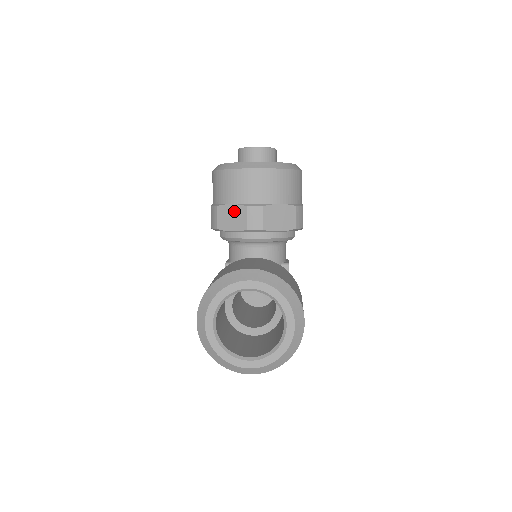
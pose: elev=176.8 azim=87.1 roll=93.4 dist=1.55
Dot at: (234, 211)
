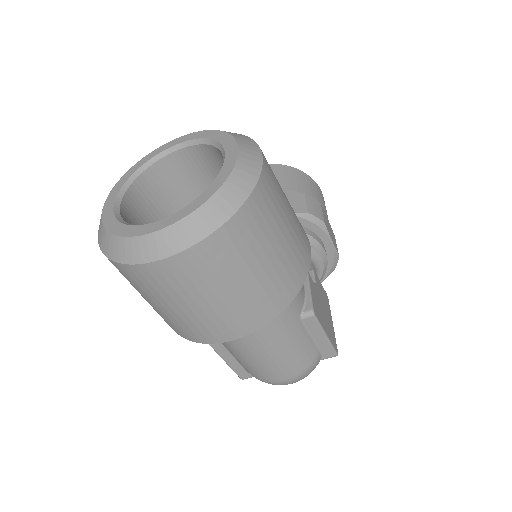
Dot at: occluded
